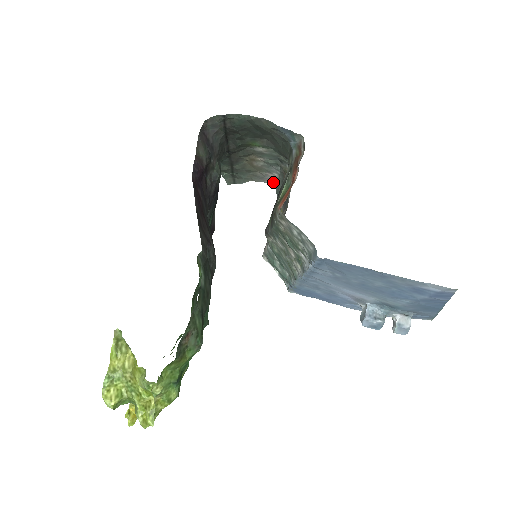
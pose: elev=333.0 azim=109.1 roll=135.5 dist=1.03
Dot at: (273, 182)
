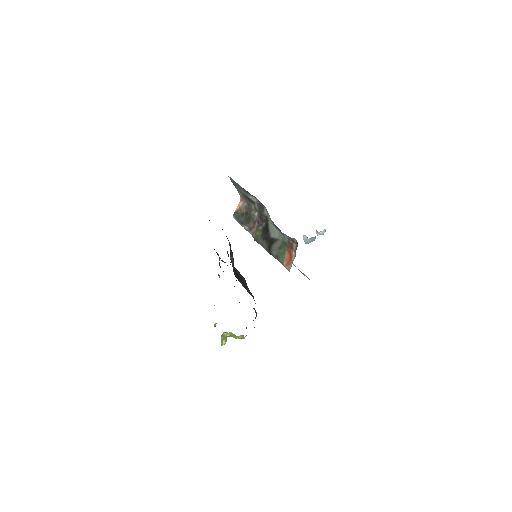
Dot at: occluded
